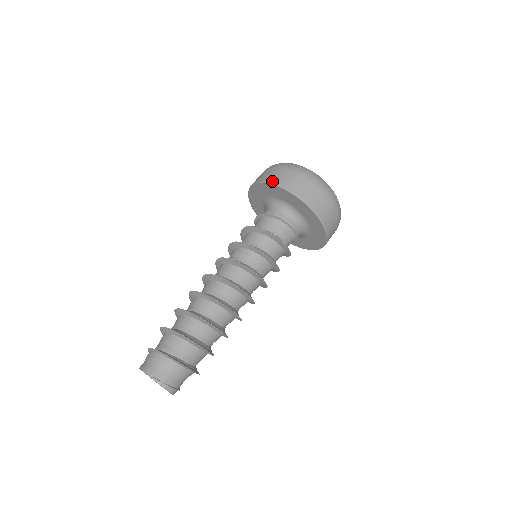
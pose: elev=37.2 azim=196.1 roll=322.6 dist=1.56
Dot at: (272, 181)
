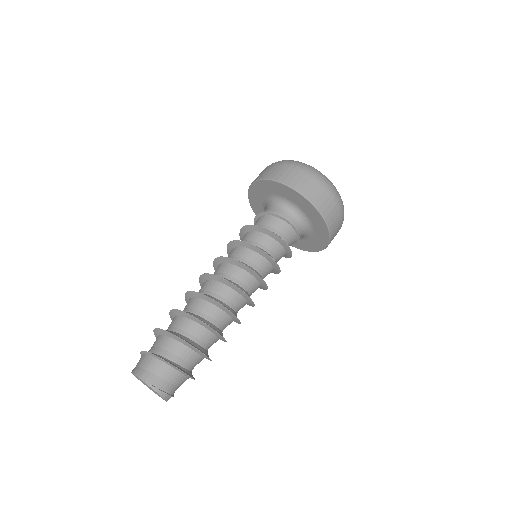
Dot at: (279, 179)
